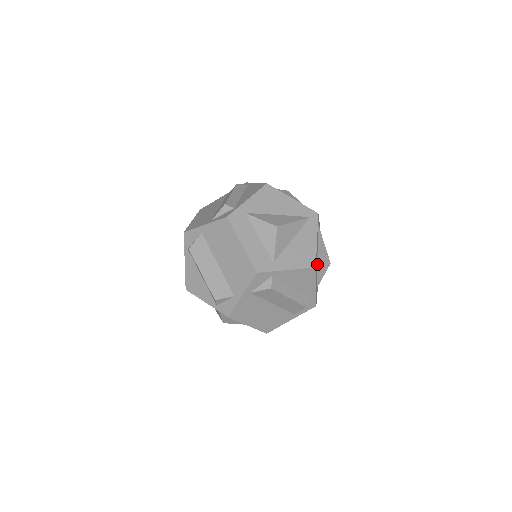
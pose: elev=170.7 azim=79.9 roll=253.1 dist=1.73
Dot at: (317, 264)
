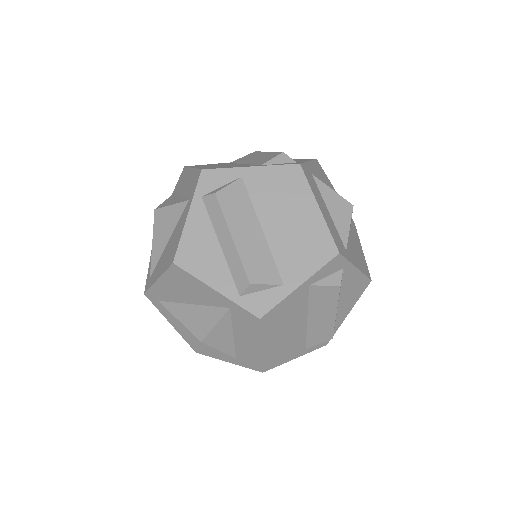
Dot at: occluded
